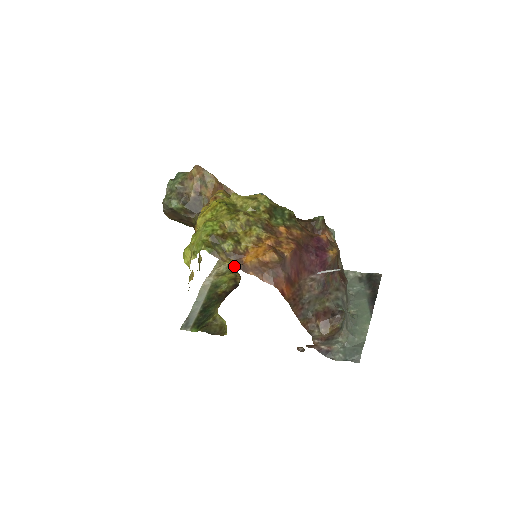
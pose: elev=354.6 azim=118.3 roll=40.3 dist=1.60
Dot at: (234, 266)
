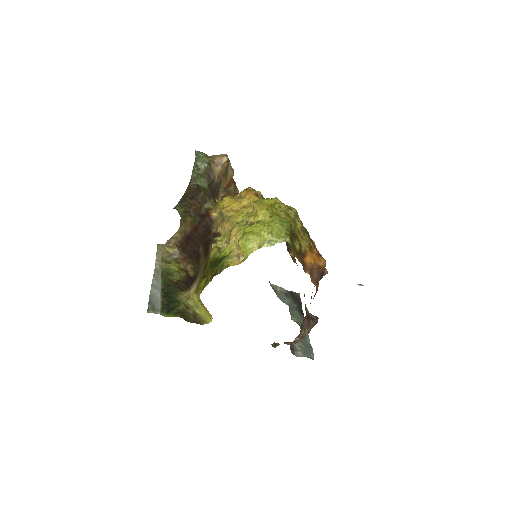
Dot at: (178, 257)
